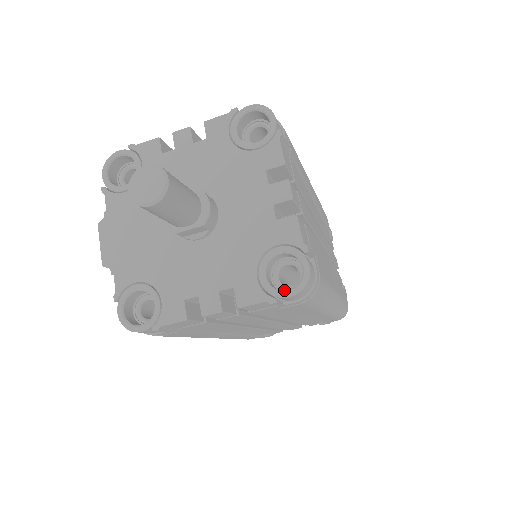
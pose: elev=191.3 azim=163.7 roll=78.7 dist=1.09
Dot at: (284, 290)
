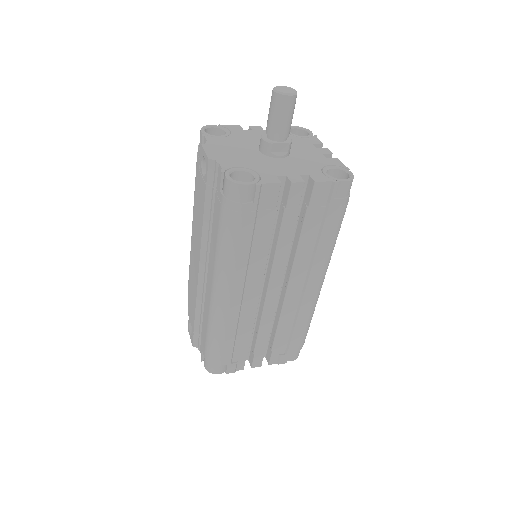
Dot at: (341, 179)
